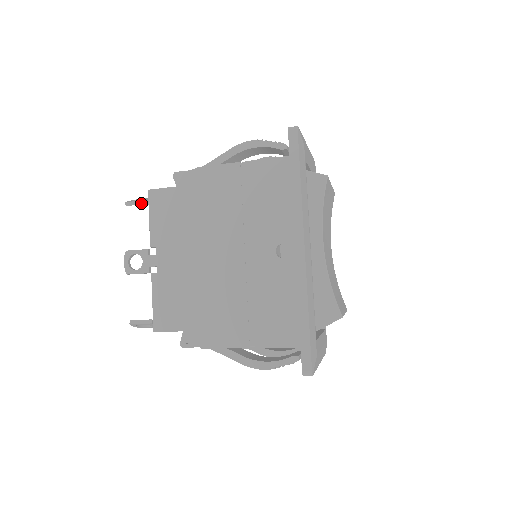
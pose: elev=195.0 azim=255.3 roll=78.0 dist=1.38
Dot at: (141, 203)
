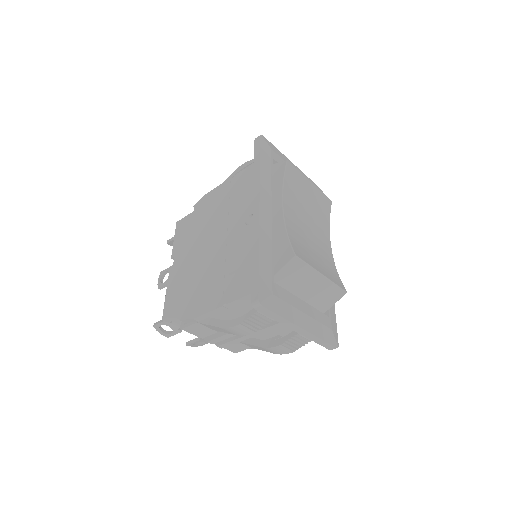
Dot at: occluded
